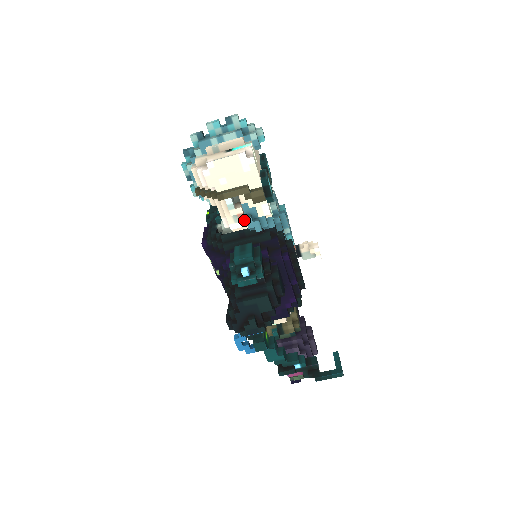
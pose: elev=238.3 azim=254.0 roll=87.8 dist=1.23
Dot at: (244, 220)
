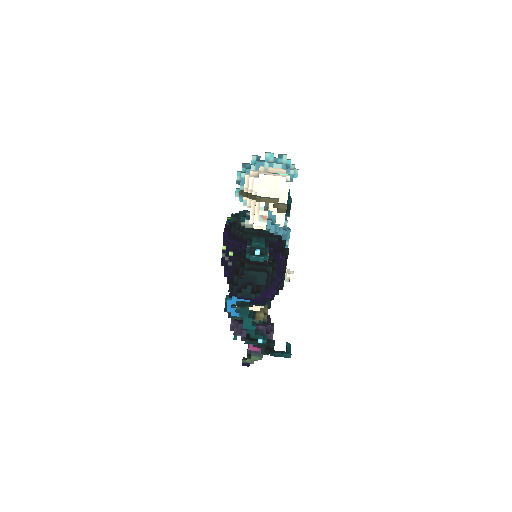
Dot at: (265, 222)
